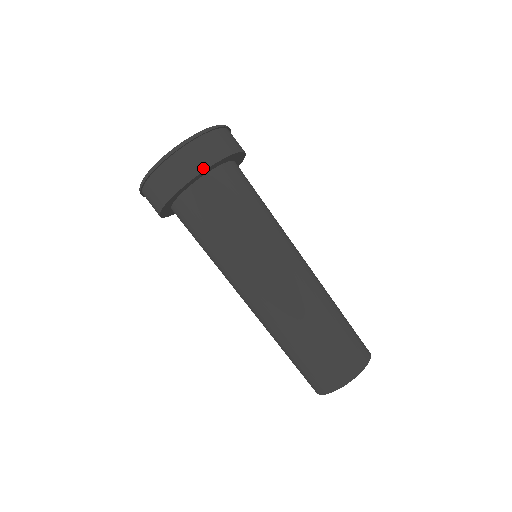
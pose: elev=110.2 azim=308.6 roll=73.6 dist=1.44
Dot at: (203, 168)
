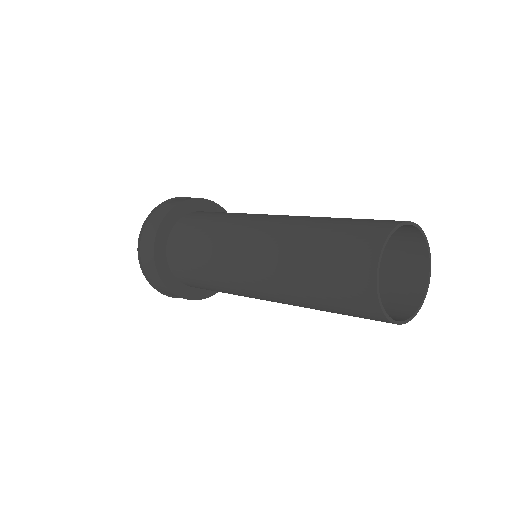
Dot at: (174, 206)
